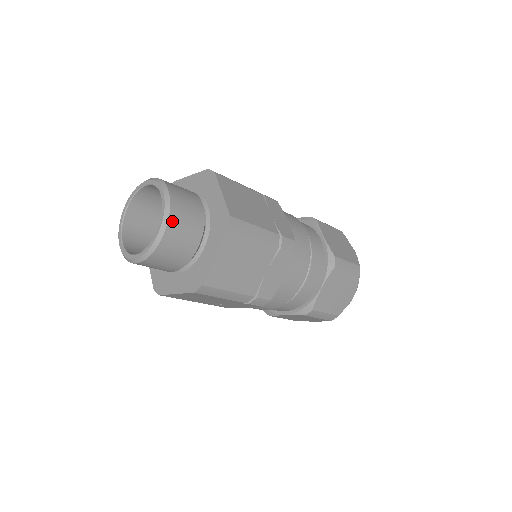
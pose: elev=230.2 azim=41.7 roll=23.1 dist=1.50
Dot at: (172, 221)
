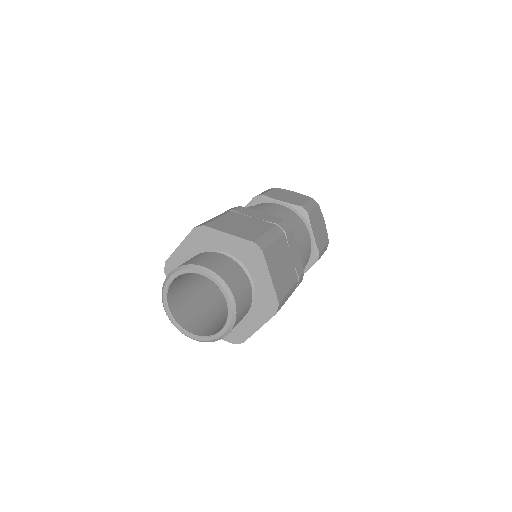
Dot at: (236, 323)
